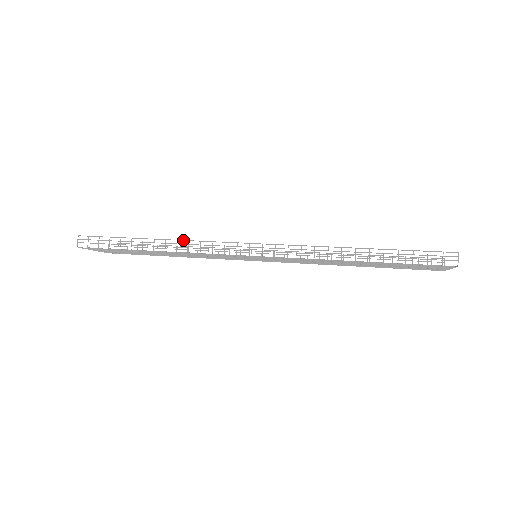
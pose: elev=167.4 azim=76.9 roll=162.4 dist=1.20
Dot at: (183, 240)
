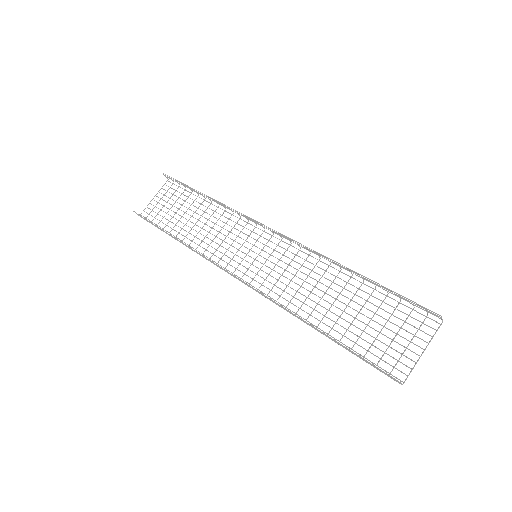
Dot at: (192, 249)
